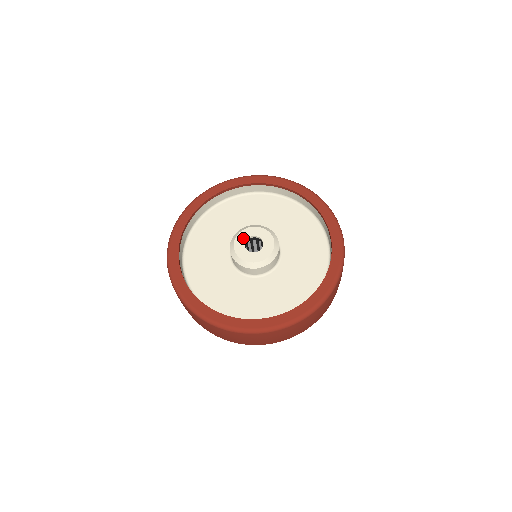
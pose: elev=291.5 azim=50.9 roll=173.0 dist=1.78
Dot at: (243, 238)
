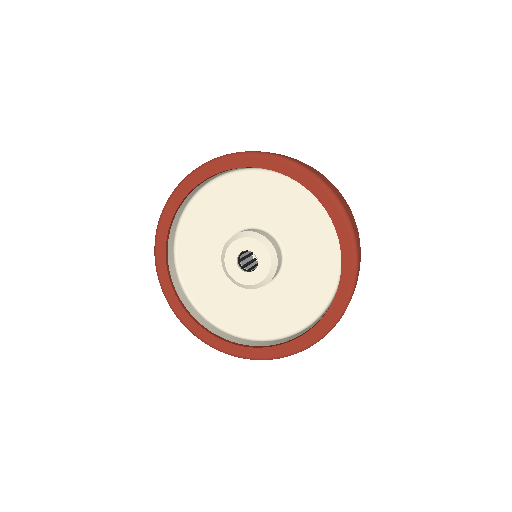
Dot at: (232, 263)
